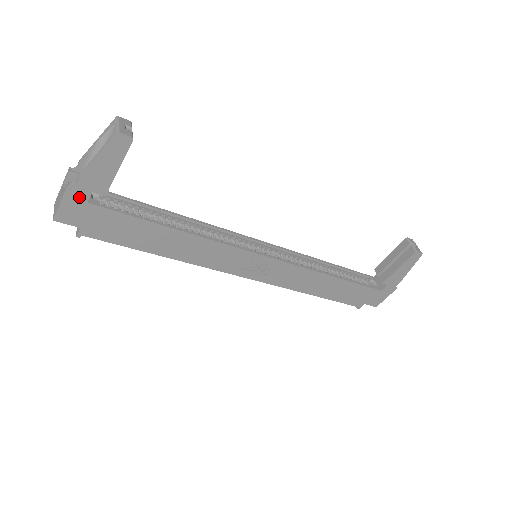
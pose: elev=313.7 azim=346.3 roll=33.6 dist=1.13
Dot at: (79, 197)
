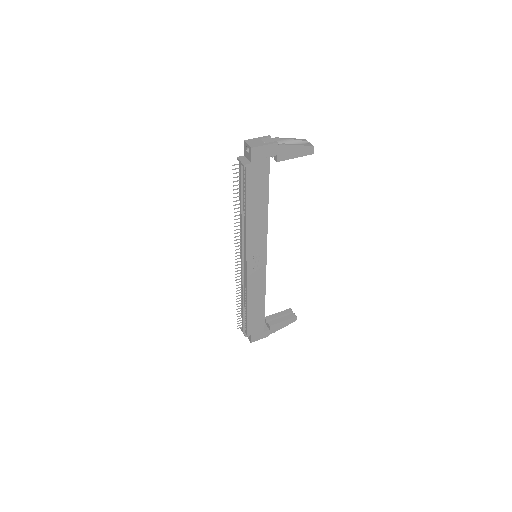
Dot at: (272, 151)
